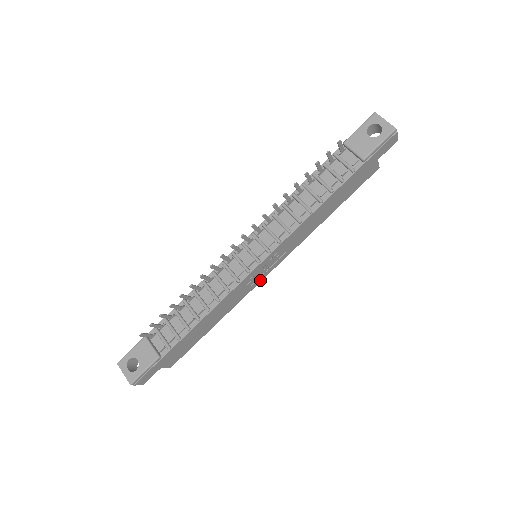
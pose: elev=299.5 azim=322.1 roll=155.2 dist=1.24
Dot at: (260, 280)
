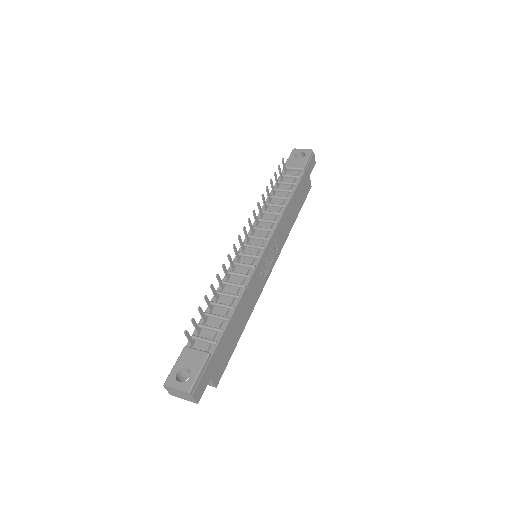
Dot at: (266, 279)
